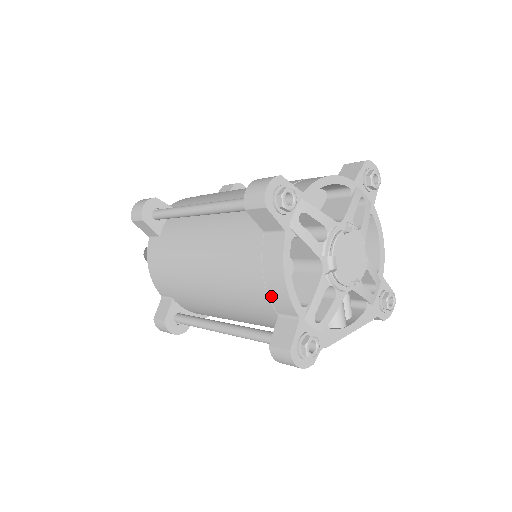
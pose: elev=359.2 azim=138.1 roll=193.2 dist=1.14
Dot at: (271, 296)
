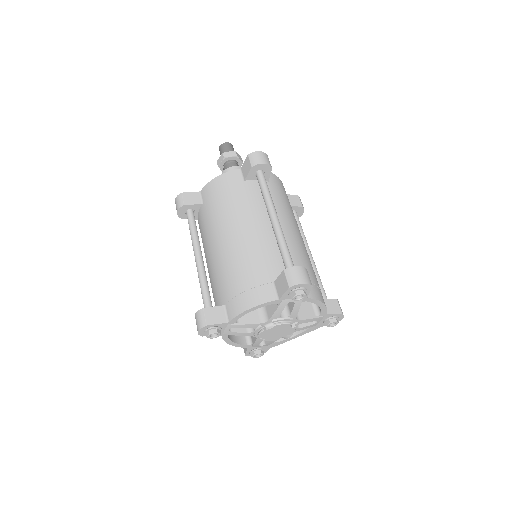
Dot at: occluded
